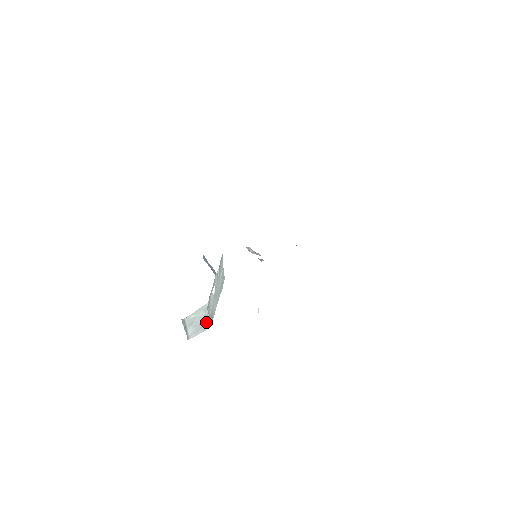
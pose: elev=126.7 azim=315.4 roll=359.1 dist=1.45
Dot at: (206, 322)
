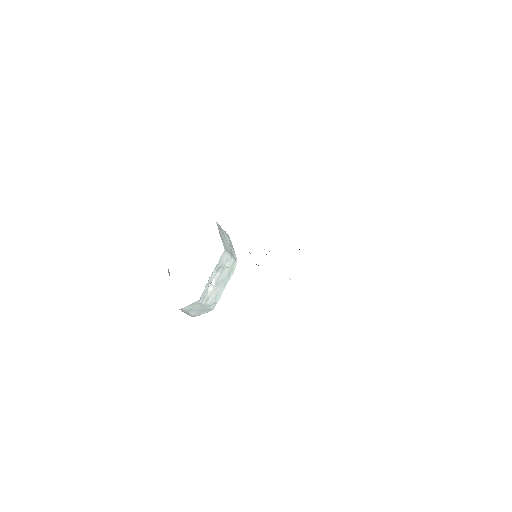
Dot at: (206, 308)
